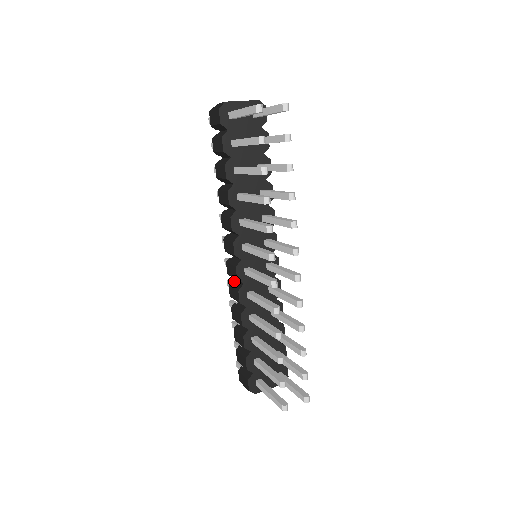
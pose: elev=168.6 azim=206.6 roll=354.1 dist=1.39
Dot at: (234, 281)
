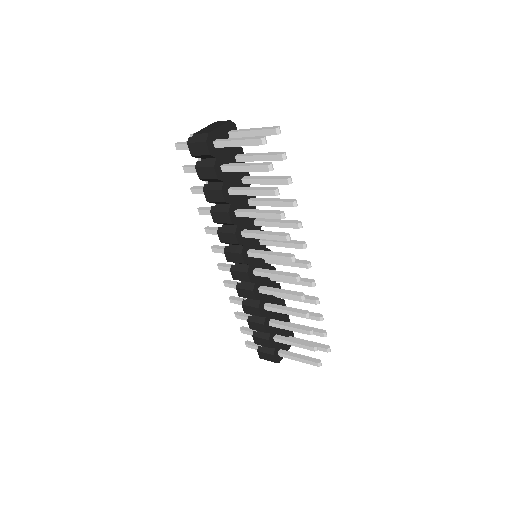
Dot at: (241, 283)
